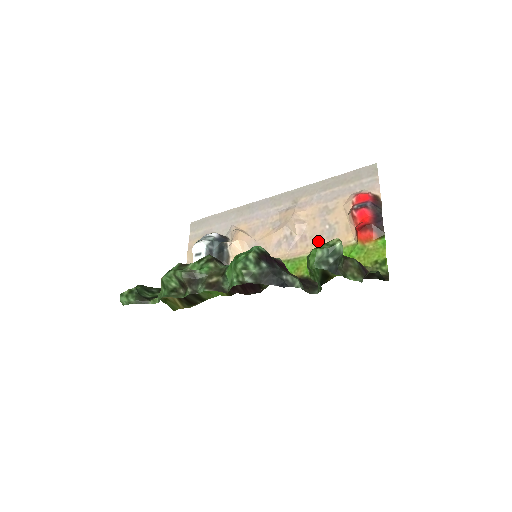
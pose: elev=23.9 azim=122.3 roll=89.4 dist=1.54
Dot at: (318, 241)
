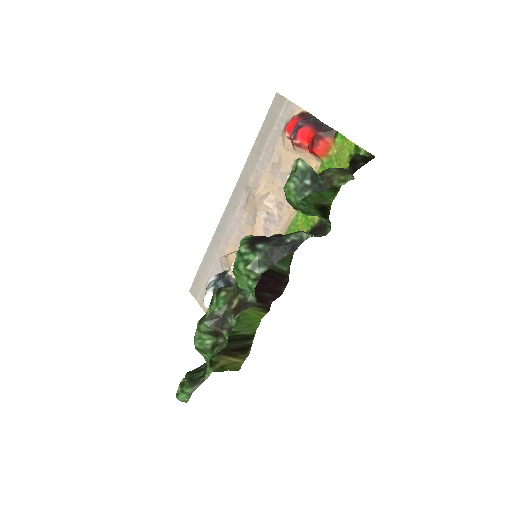
Dot at: occluded
